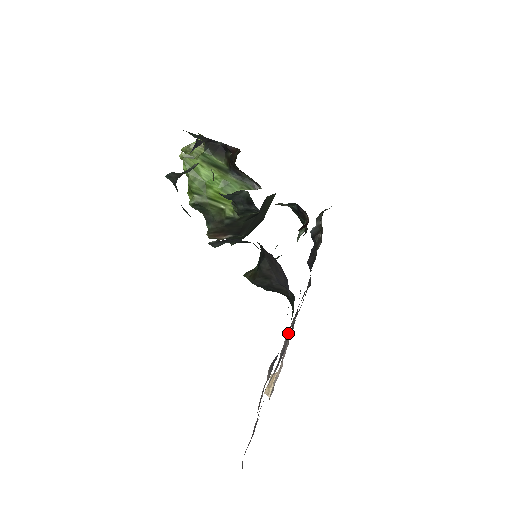
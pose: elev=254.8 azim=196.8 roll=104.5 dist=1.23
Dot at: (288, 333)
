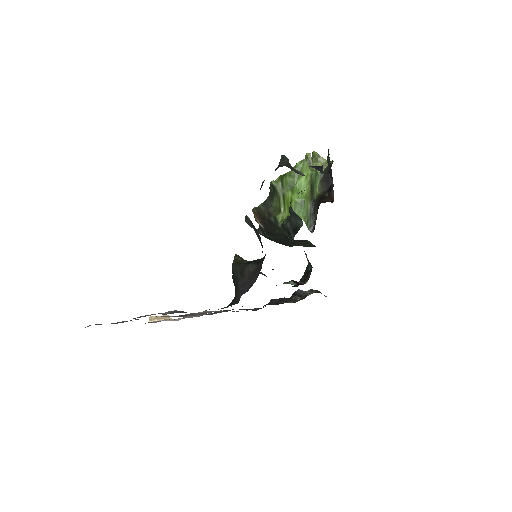
Dot at: (207, 312)
